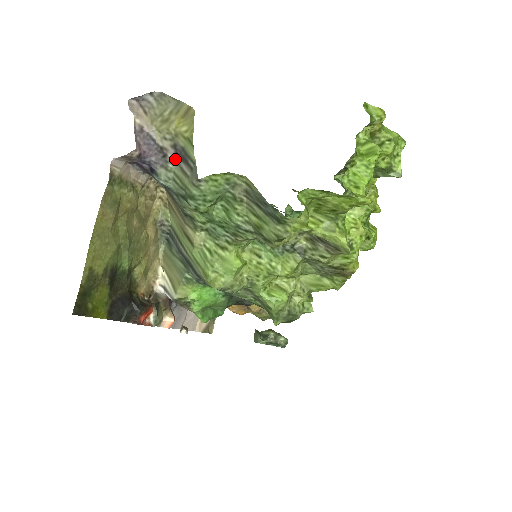
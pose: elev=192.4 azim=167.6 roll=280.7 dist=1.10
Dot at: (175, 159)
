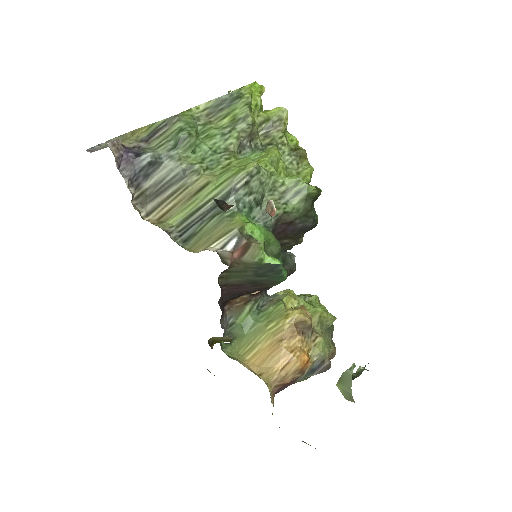
Dot at: (148, 143)
